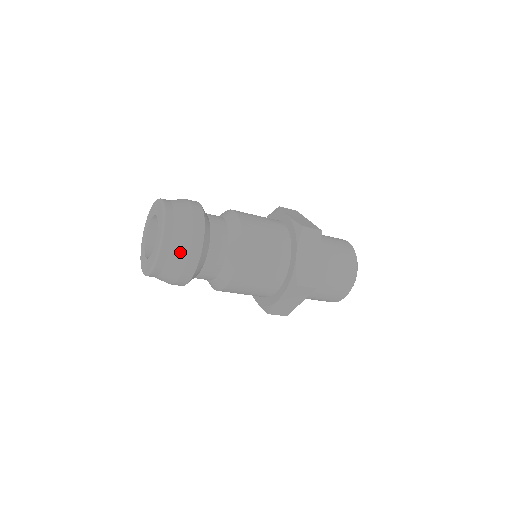
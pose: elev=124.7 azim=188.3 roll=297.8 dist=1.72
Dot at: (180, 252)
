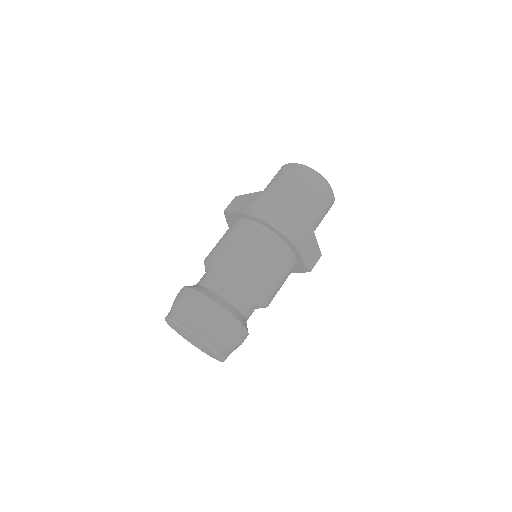
Dot at: (218, 329)
